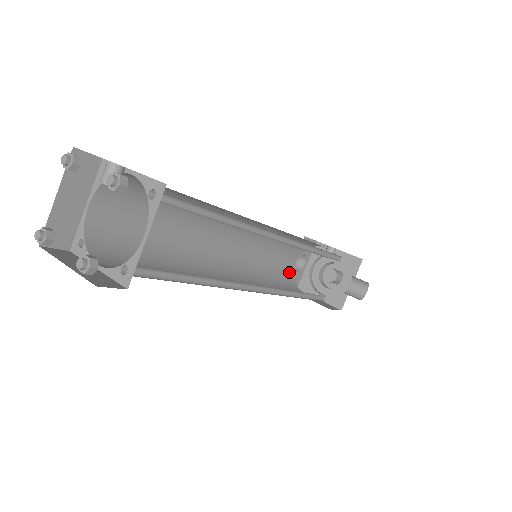
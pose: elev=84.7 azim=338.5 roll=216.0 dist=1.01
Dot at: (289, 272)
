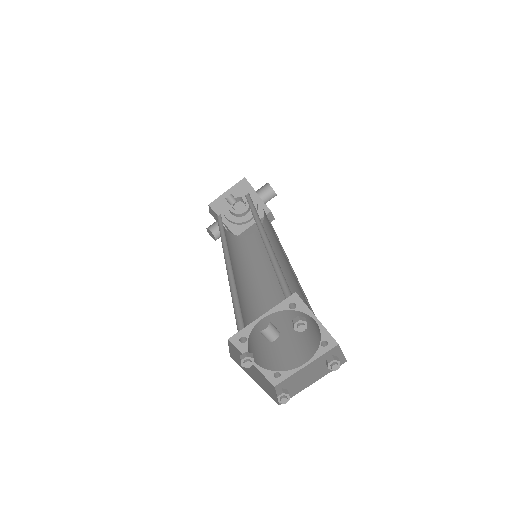
Dot at: (233, 237)
